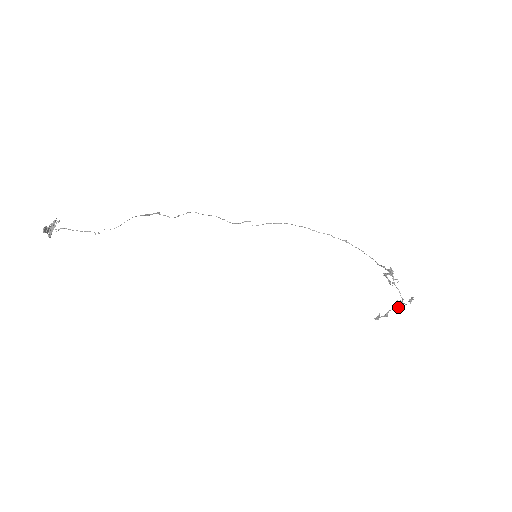
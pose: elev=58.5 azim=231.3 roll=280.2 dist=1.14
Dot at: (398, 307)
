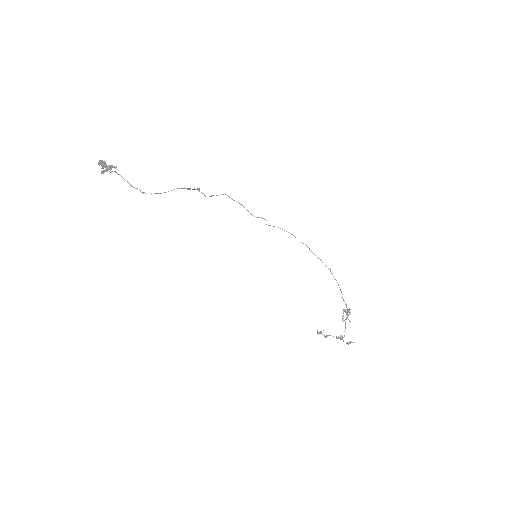
Dot at: (338, 338)
